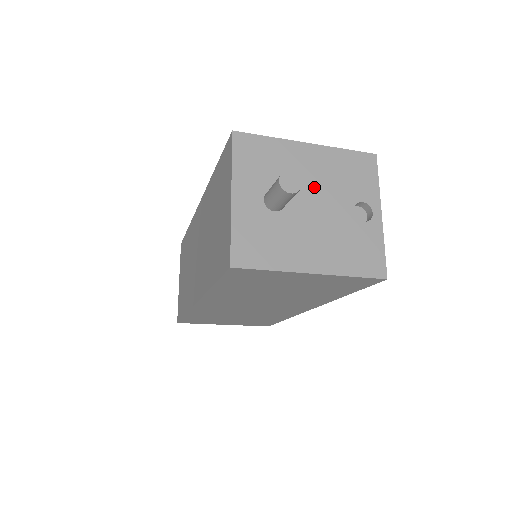
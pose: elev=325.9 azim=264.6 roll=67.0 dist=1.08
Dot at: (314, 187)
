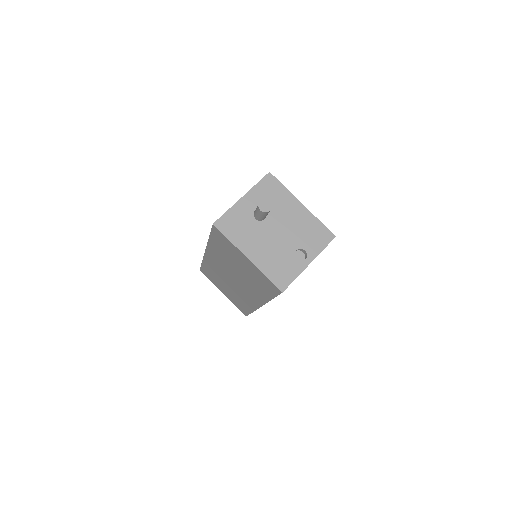
Dot at: (286, 224)
